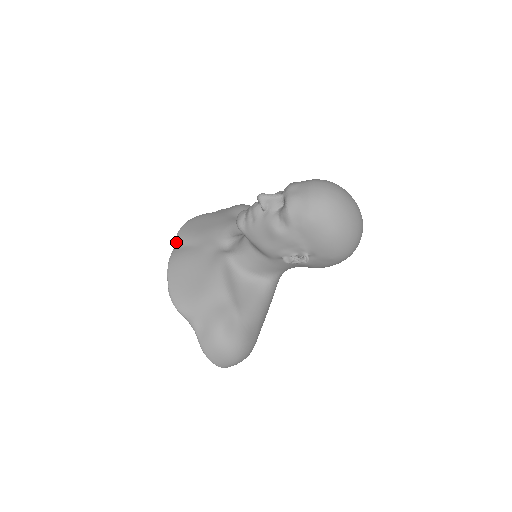
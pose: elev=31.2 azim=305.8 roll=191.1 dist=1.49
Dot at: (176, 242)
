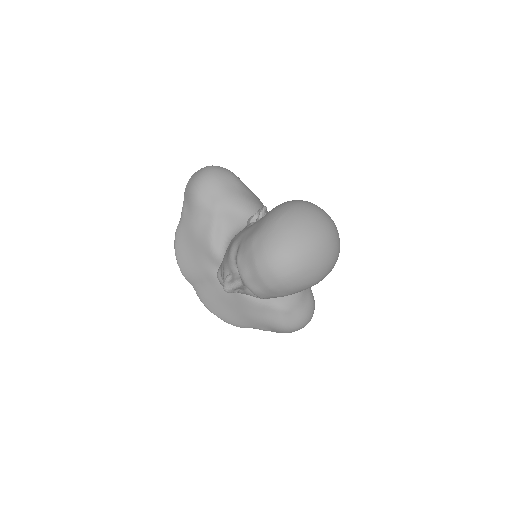
Dot at: occluded
